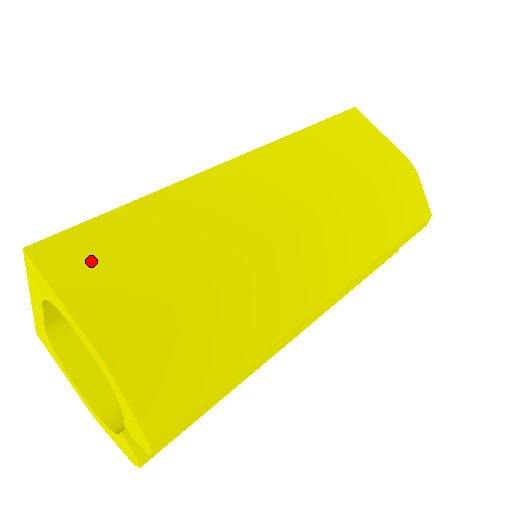
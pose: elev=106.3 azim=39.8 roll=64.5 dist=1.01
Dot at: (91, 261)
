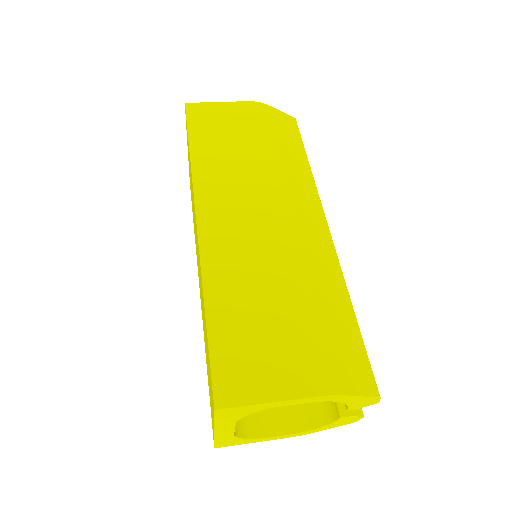
Dot at: (246, 368)
